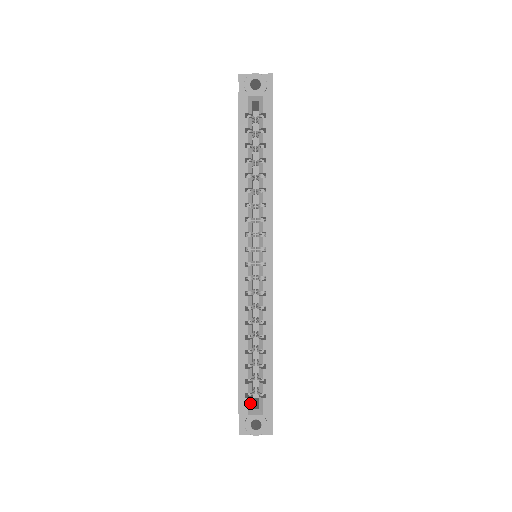
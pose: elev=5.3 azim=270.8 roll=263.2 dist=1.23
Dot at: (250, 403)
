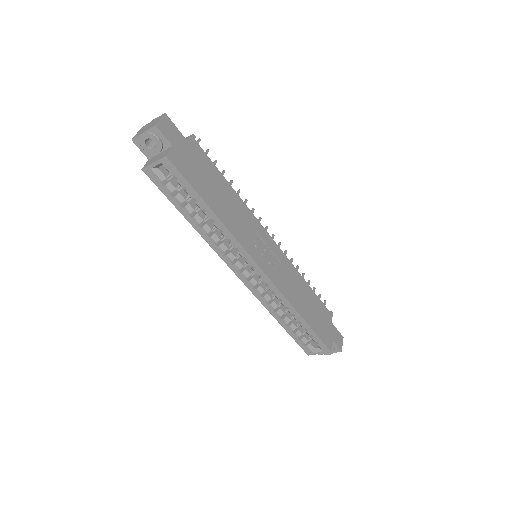
Dot at: (310, 347)
